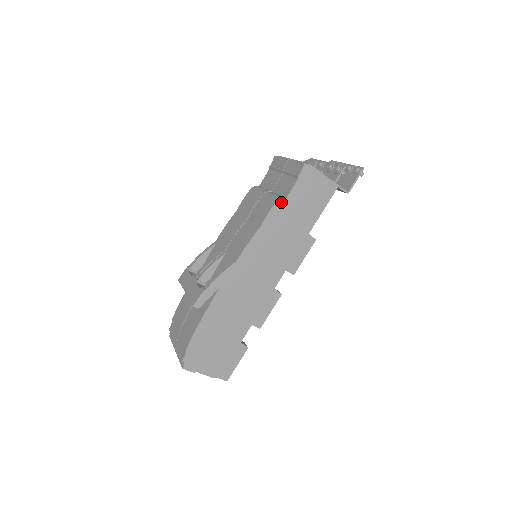
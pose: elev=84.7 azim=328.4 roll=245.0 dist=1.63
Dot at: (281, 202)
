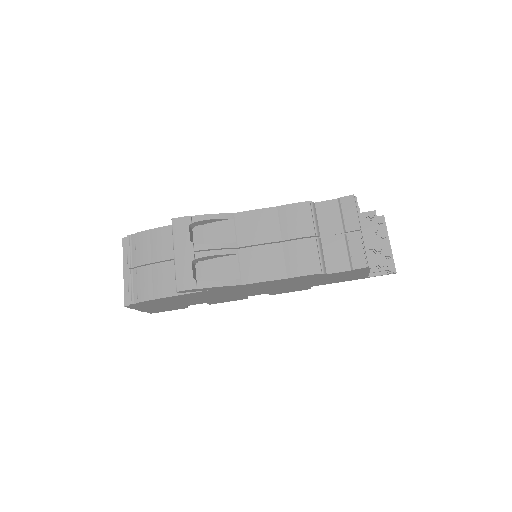
Dot at: (320, 274)
